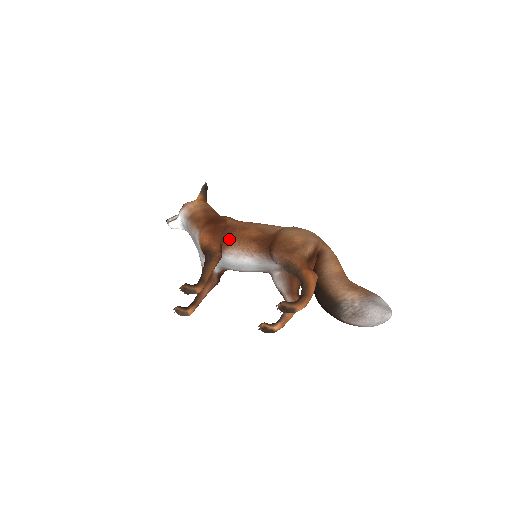
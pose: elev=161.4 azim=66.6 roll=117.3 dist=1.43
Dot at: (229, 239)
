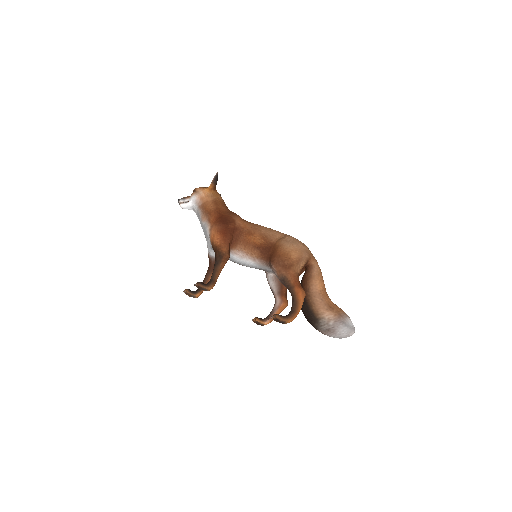
Dot at: (237, 241)
